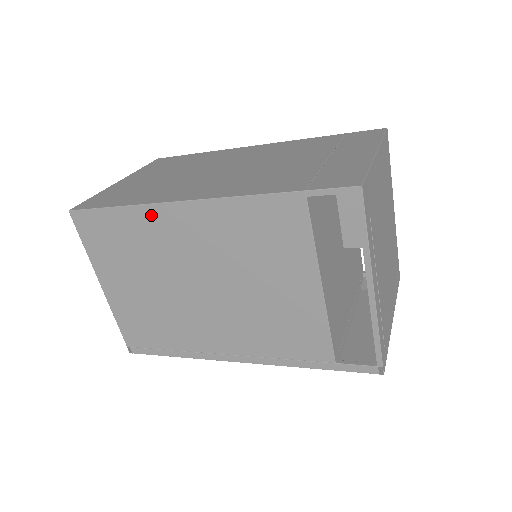
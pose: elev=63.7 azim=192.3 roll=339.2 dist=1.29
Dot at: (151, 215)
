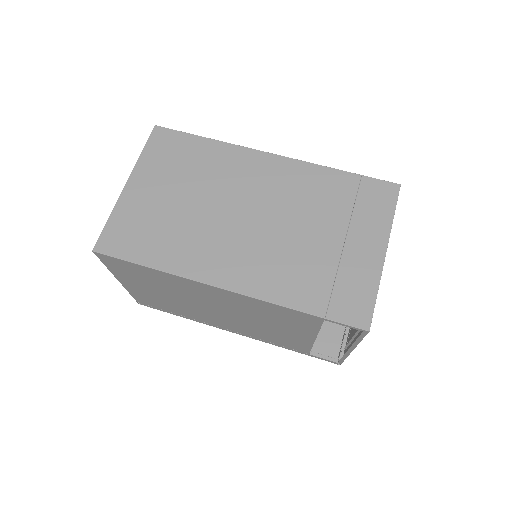
Dot at: (181, 280)
